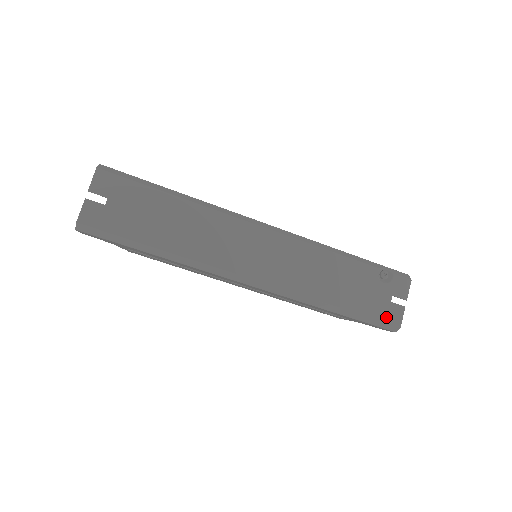
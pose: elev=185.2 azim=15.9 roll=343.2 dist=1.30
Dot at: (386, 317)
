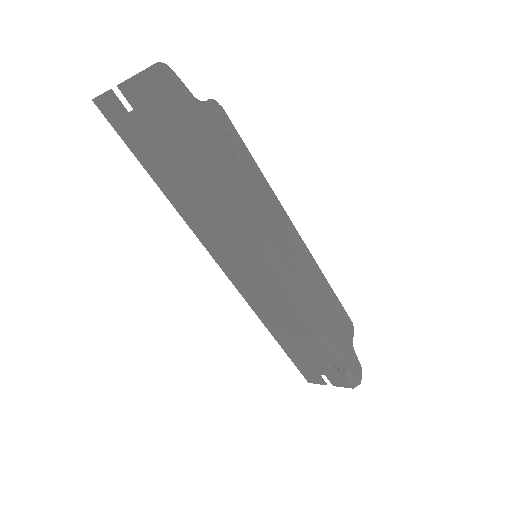
Dot at: (305, 373)
